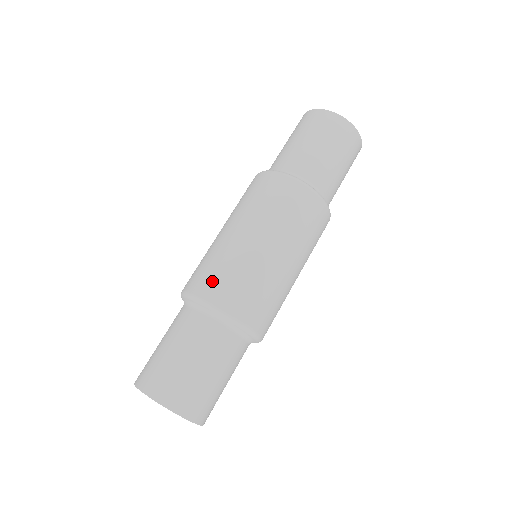
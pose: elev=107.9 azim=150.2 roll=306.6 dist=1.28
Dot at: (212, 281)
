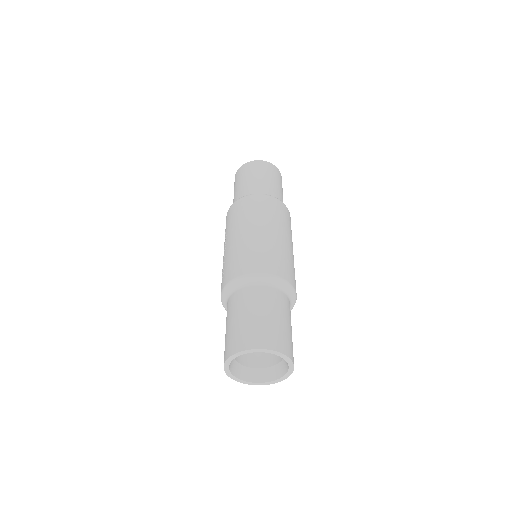
Dot at: (276, 264)
